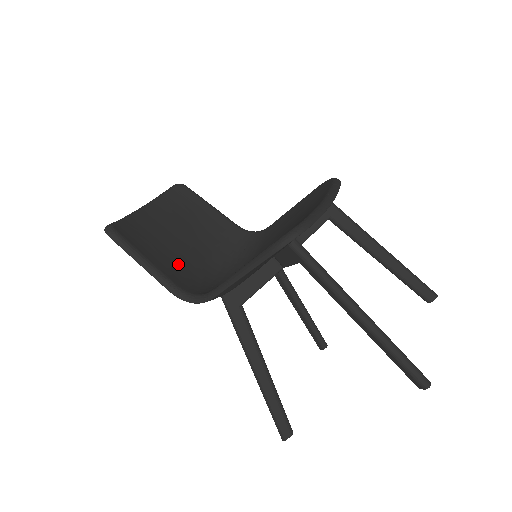
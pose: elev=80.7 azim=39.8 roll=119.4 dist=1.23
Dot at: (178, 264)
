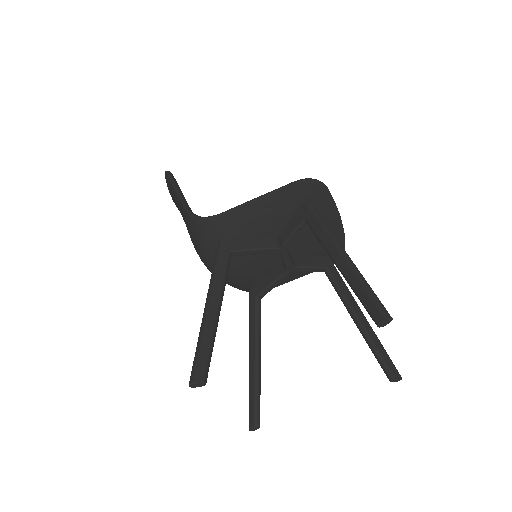
Dot at: occluded
